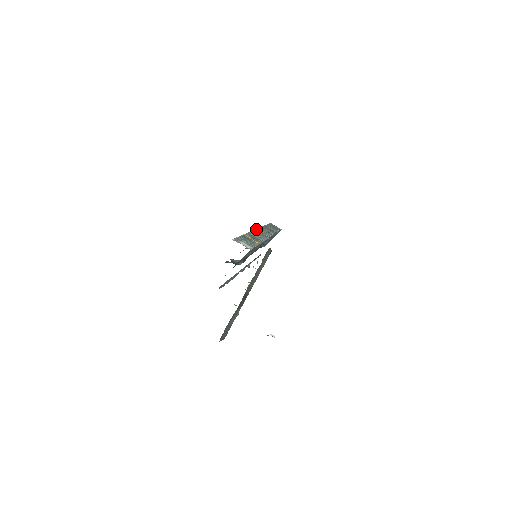
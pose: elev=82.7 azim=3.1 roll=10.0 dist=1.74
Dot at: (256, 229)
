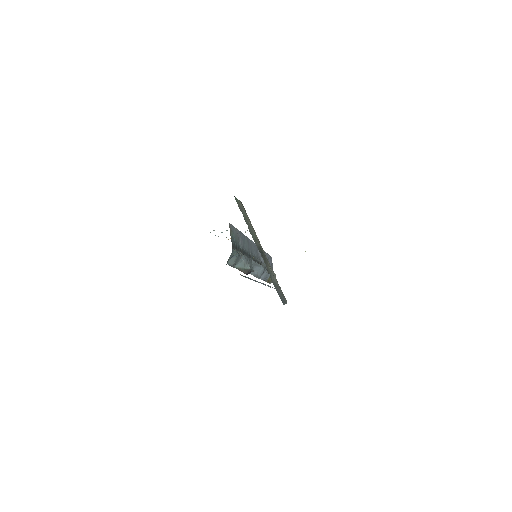
Dot at: occluded
